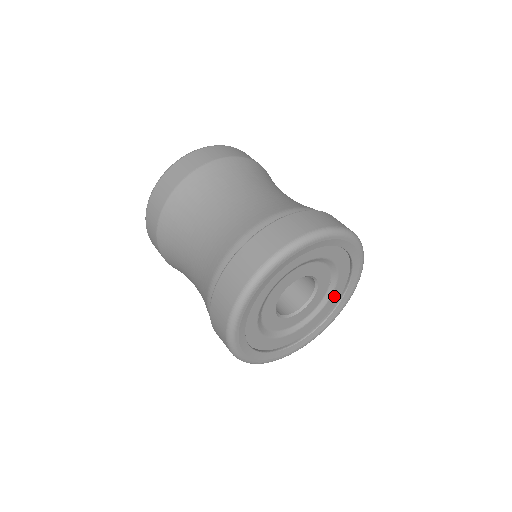
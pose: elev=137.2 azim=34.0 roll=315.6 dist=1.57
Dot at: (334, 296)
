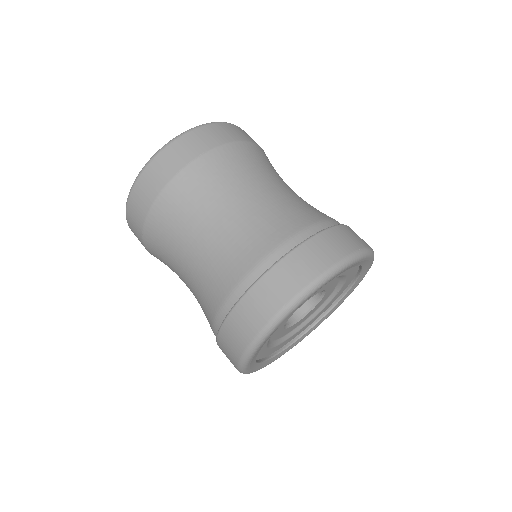
Dot at: (336, 296)
